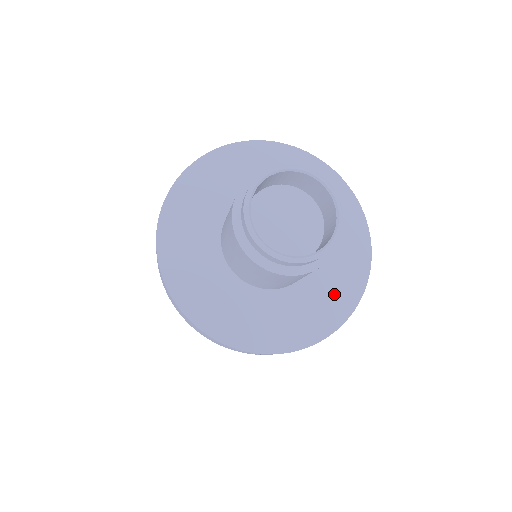
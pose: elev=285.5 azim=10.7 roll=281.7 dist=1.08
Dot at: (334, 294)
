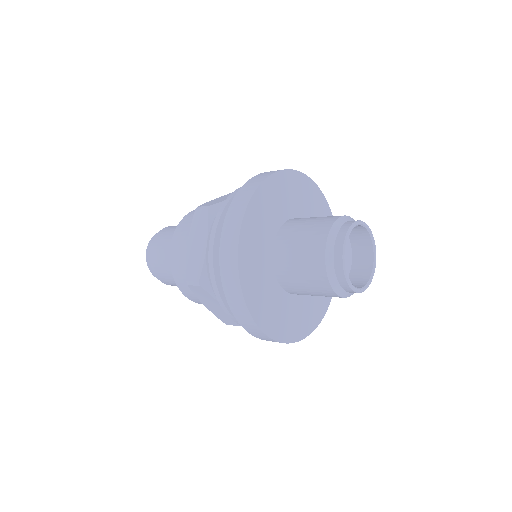
Dot at: occluded
